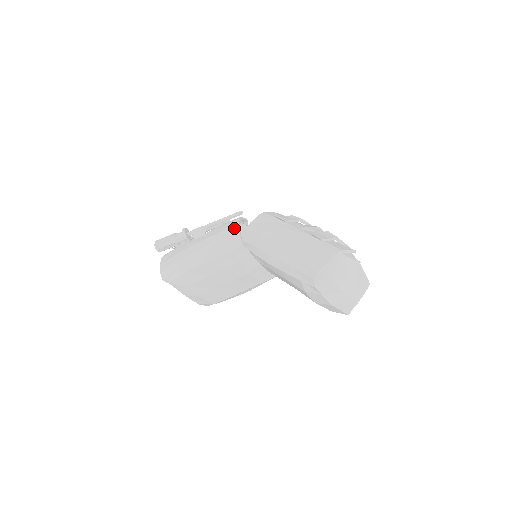
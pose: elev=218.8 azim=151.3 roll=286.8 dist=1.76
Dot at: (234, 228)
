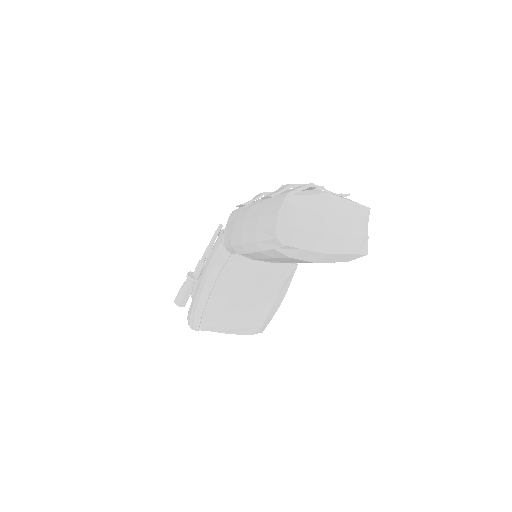
Dot at: (217, 243)
